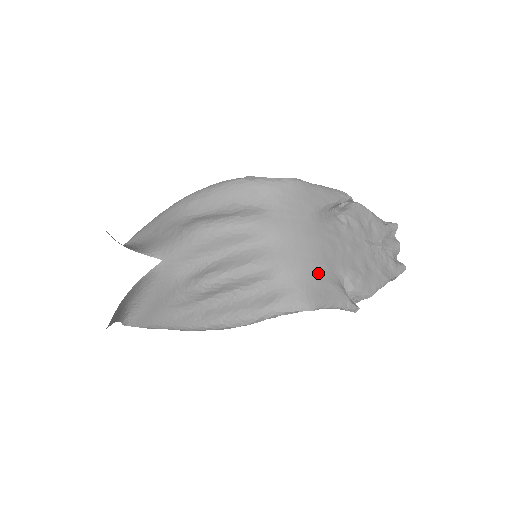
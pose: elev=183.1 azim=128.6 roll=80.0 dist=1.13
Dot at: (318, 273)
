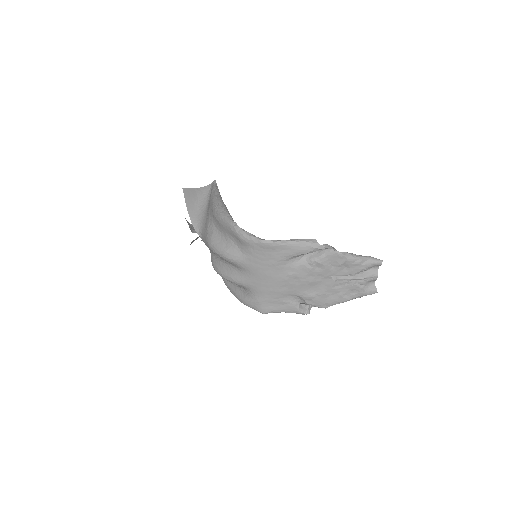
Dot at: (273, 296)
